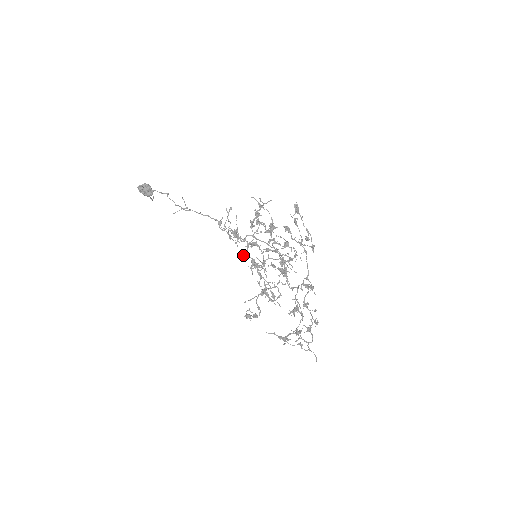
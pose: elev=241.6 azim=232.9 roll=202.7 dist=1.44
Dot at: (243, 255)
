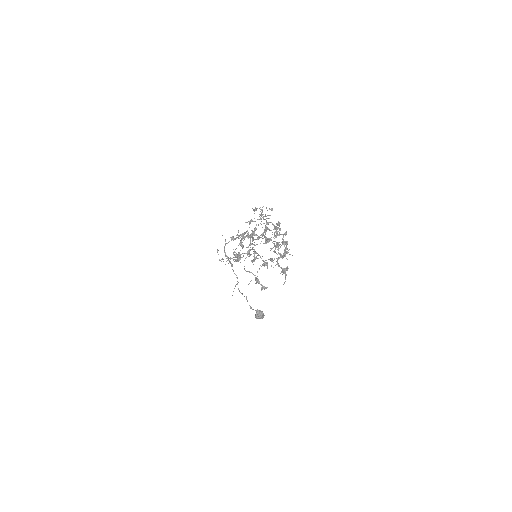
Dot at: occluded
